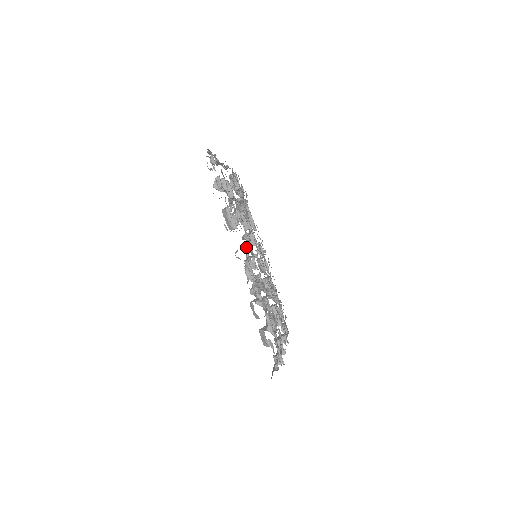
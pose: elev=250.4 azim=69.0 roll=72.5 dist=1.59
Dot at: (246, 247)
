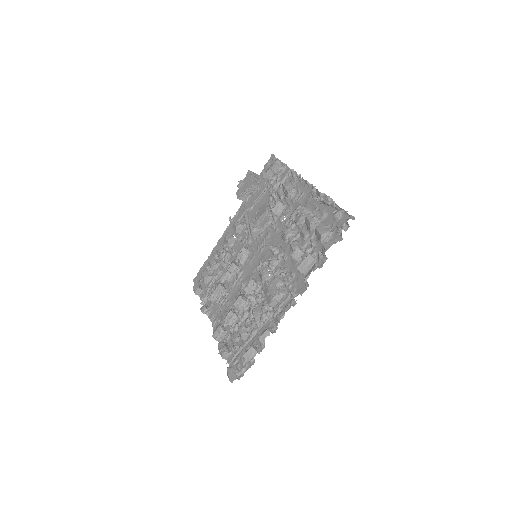
Dot at: (282, 274)
